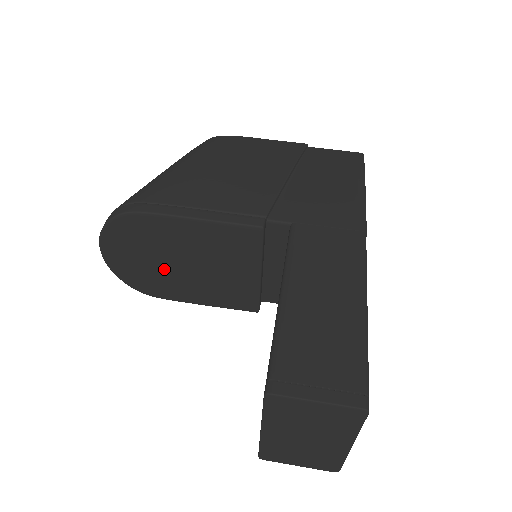
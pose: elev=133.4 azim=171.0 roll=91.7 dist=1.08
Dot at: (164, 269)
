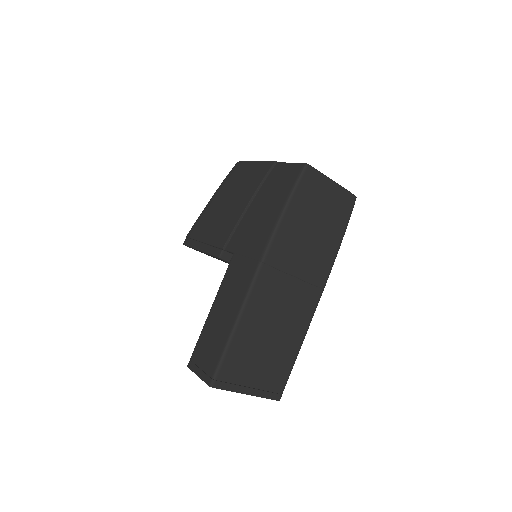
Dot at: occluded
